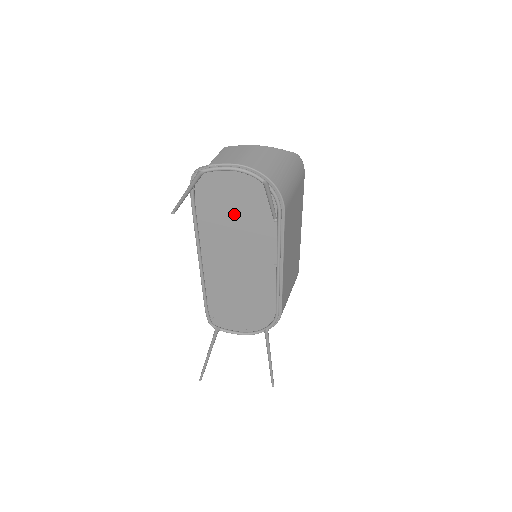
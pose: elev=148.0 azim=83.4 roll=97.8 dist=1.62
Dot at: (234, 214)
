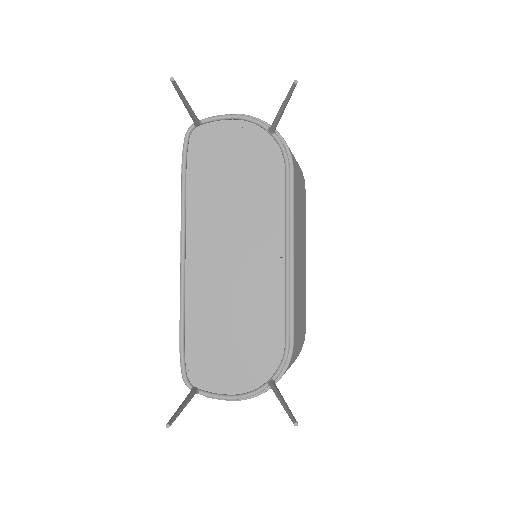
Dot at: (232, 179)
